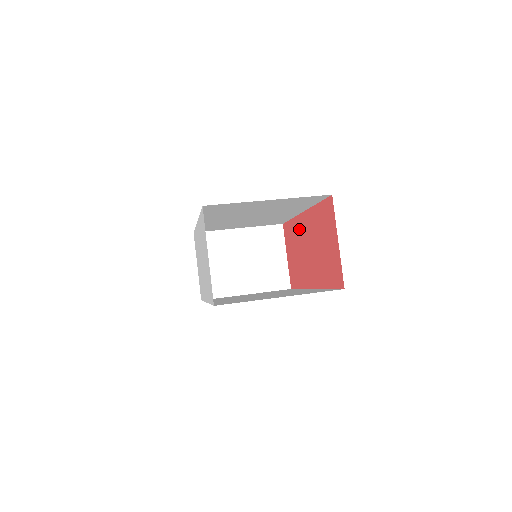
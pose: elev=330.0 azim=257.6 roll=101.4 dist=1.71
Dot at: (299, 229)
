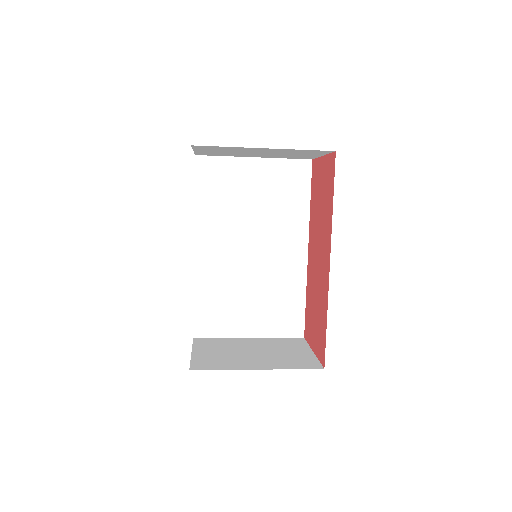
Dot at: (310, 274)
